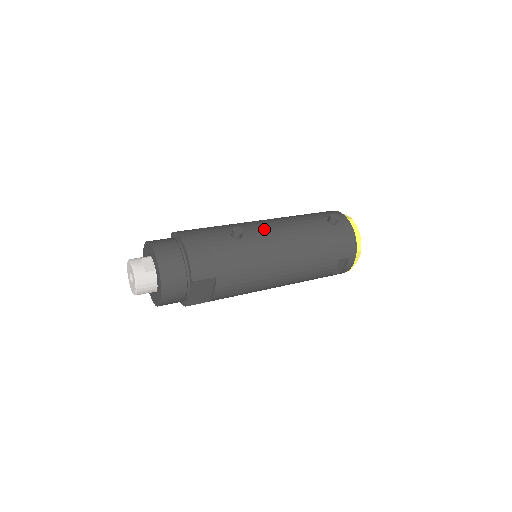
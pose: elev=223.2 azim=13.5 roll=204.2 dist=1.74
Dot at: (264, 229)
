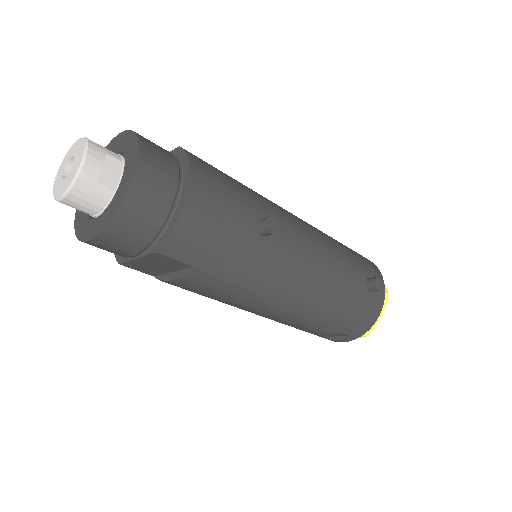
Dot at: (299, 242)
